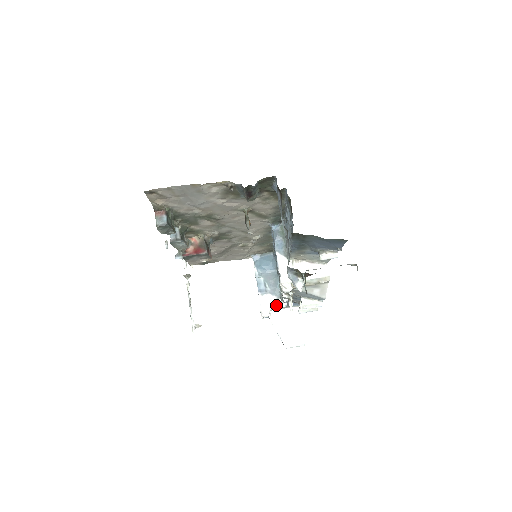
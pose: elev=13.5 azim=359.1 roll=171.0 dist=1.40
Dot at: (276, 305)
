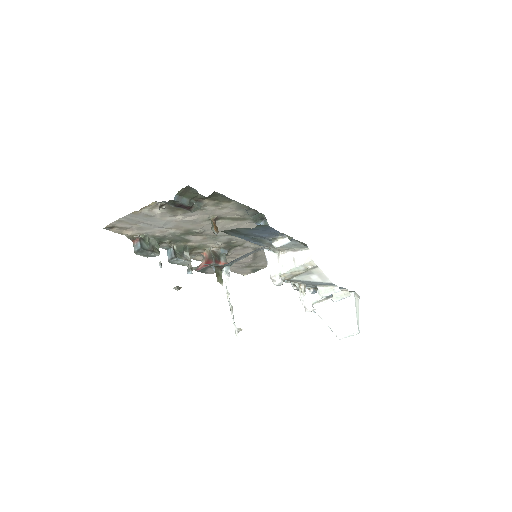
Dot at: (317, 298)
